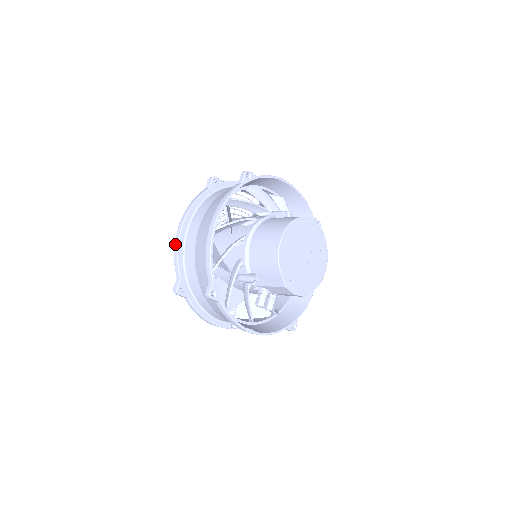
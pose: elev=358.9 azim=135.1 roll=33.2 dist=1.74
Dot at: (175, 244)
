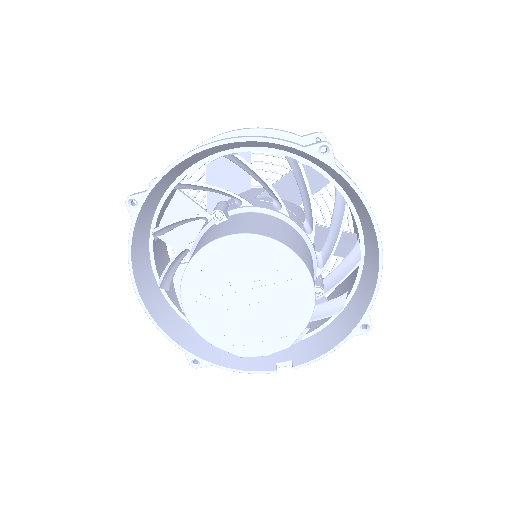
Dot at: occluded
